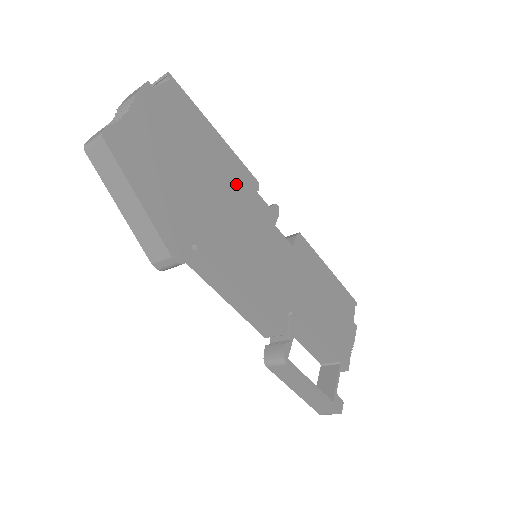
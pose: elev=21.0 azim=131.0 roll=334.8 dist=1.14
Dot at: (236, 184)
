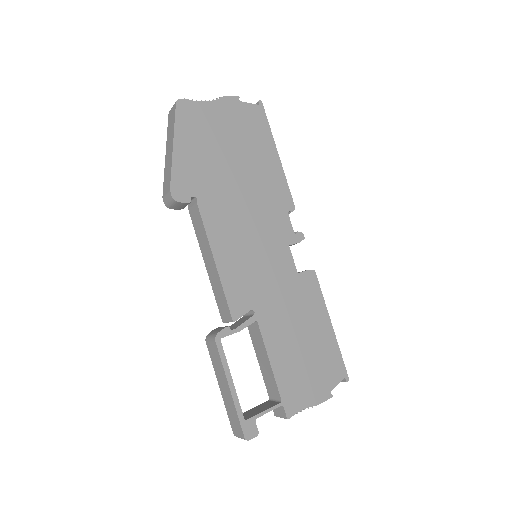
Dot at: (269, 193)
